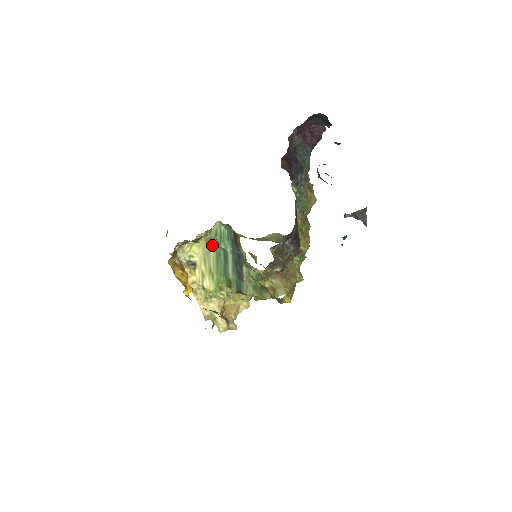
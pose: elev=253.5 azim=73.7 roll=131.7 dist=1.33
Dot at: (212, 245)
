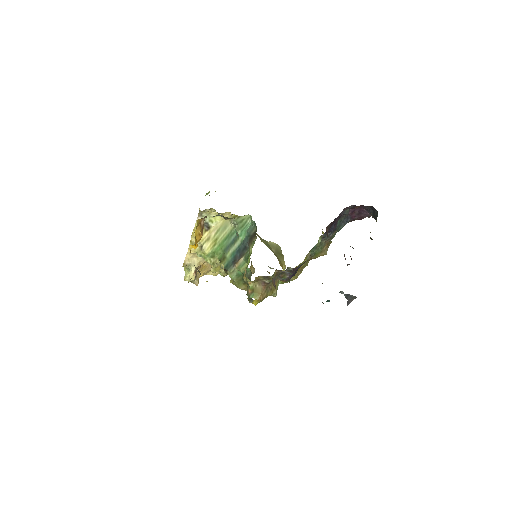
Dot at: (232, 225)
